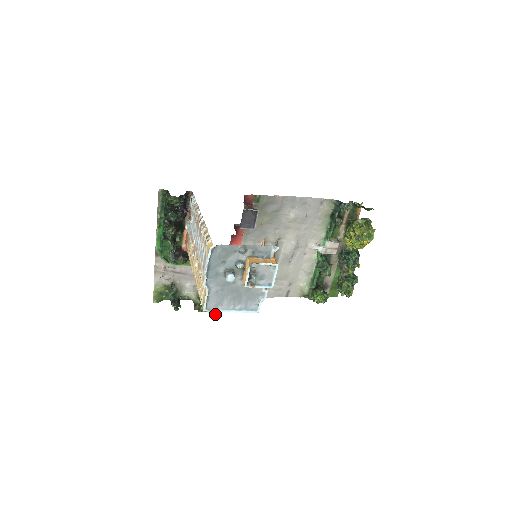
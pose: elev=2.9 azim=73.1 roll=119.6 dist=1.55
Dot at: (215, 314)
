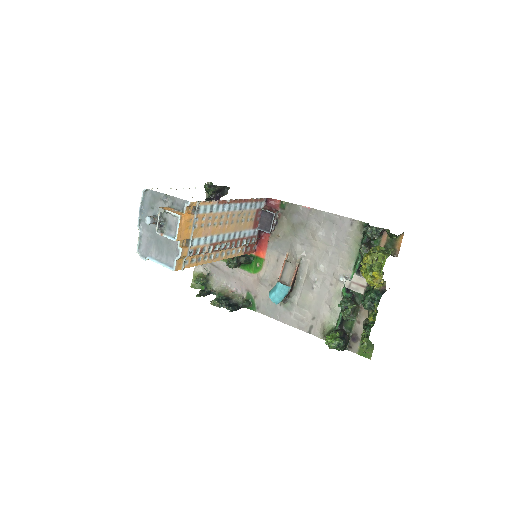
Dot at: (144, 259)
